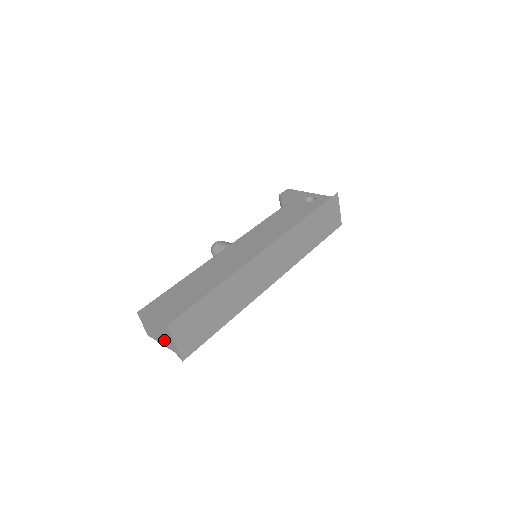
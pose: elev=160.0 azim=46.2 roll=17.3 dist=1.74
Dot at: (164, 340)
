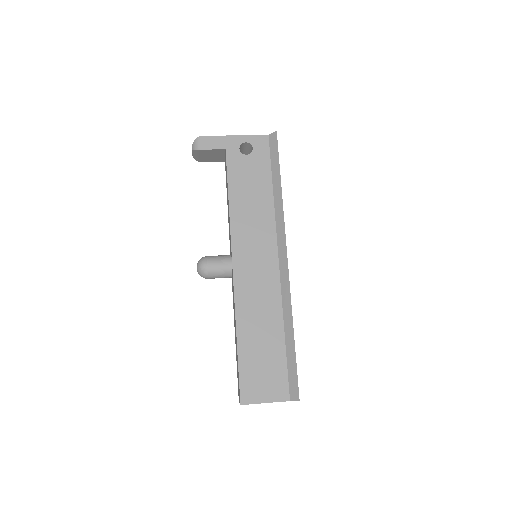
Dot at: occluded
